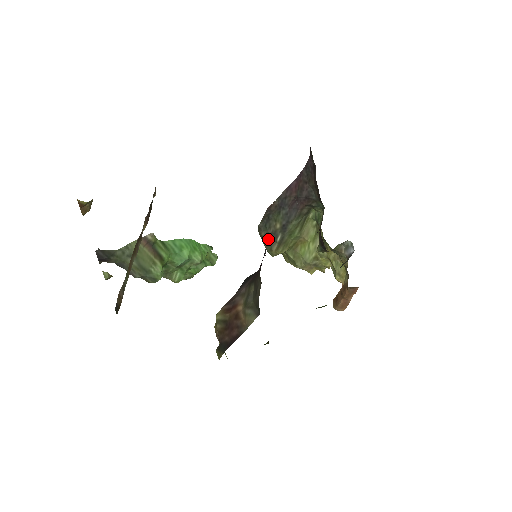
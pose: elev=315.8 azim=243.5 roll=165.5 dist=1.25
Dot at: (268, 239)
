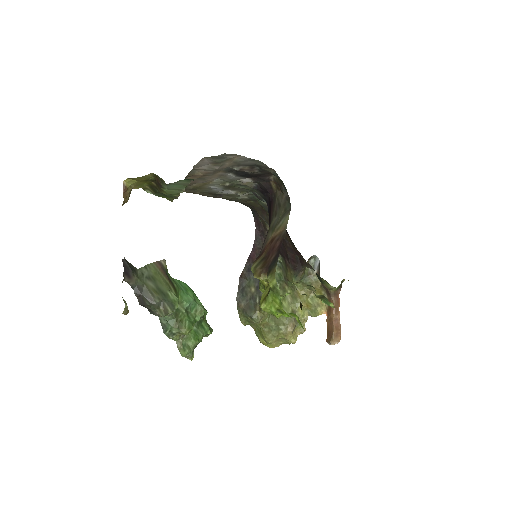
Dot at: (249, 305)
